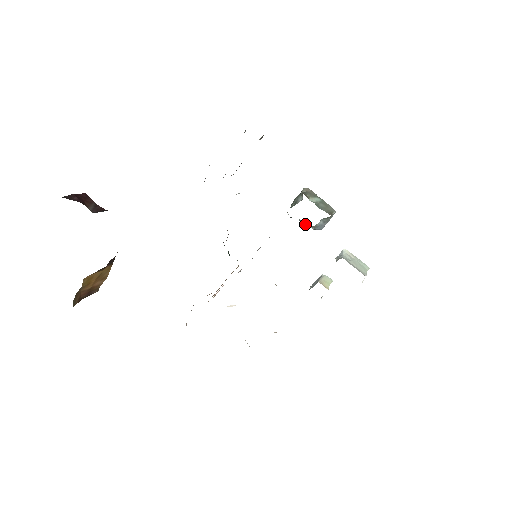
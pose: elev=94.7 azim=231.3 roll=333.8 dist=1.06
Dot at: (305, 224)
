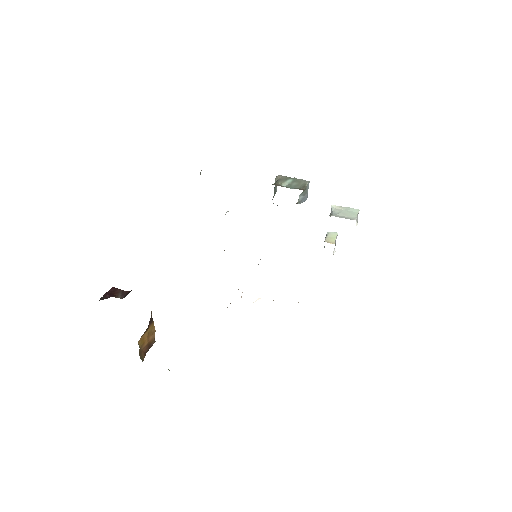
Dot at: occluded
